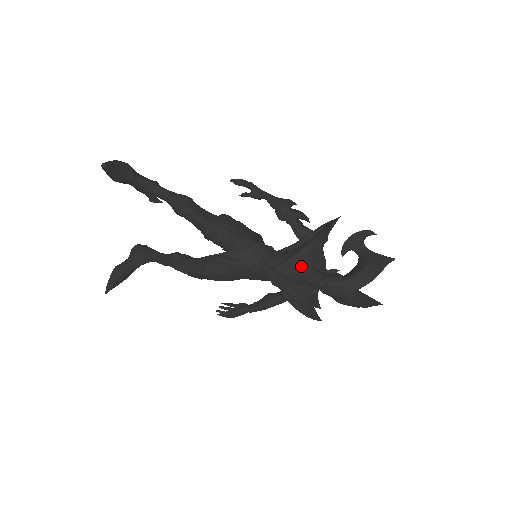
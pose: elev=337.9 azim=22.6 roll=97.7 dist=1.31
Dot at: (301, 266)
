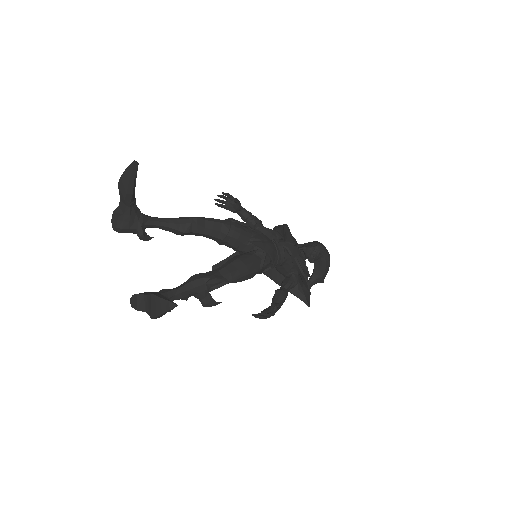
Dot at: (295, 239)
